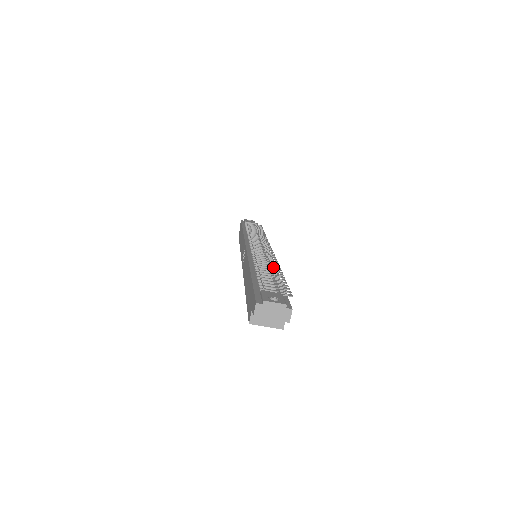
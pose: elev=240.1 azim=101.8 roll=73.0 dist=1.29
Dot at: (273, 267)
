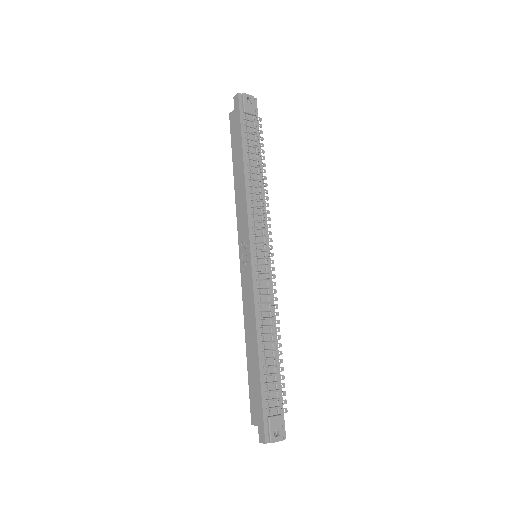
Dot at: (275, 332)
